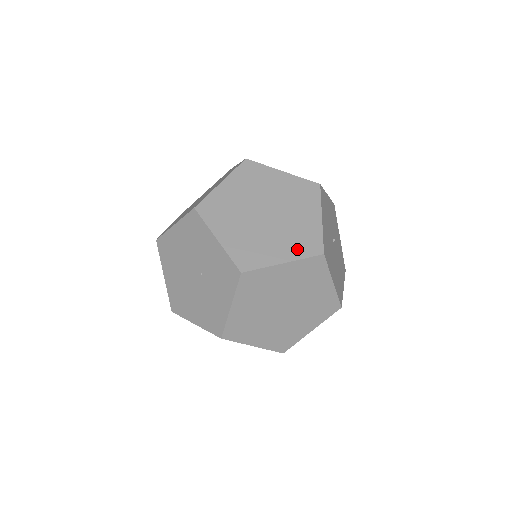
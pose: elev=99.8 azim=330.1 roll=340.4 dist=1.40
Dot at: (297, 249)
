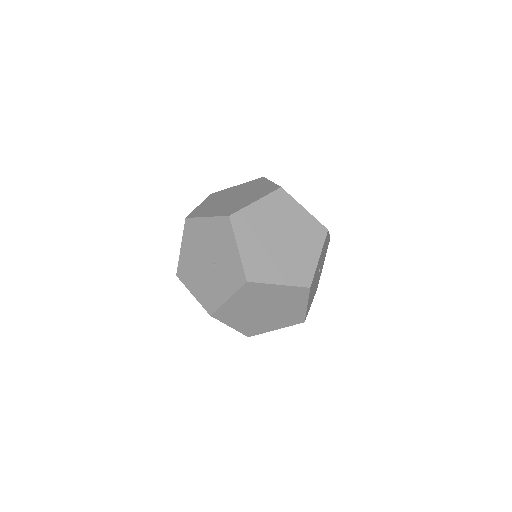
Dot at: (293, 277)
